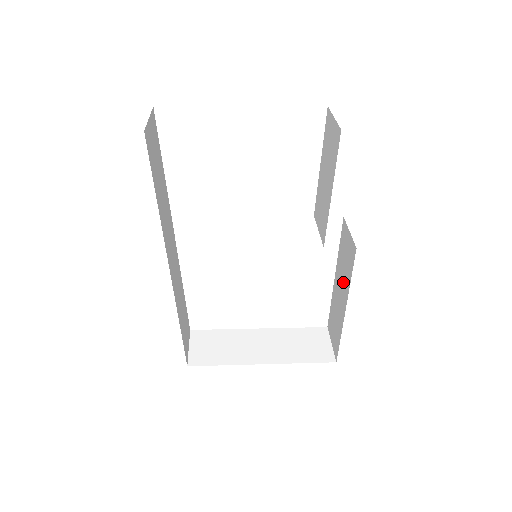
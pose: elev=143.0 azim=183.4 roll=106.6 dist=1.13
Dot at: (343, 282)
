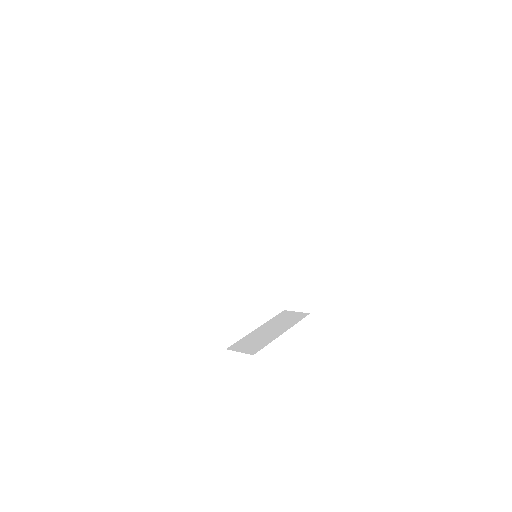
Dot at: (292, 259)
